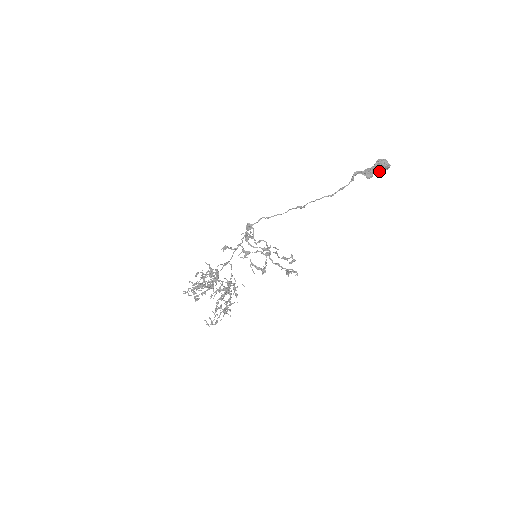
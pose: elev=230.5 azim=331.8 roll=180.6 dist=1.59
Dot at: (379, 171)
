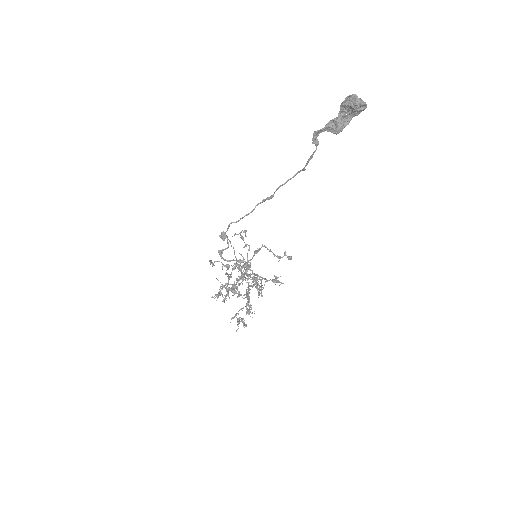
Dot at: (357, 112)
